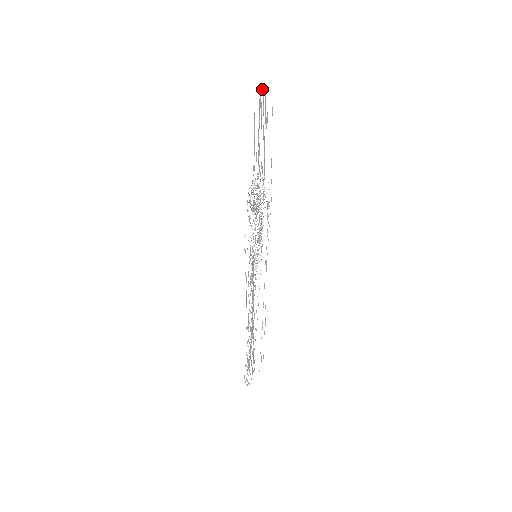
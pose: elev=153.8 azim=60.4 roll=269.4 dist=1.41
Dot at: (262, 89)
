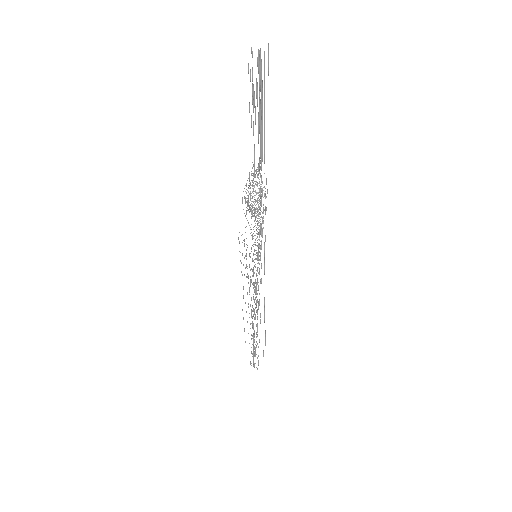
Dot at: (258, 55)
